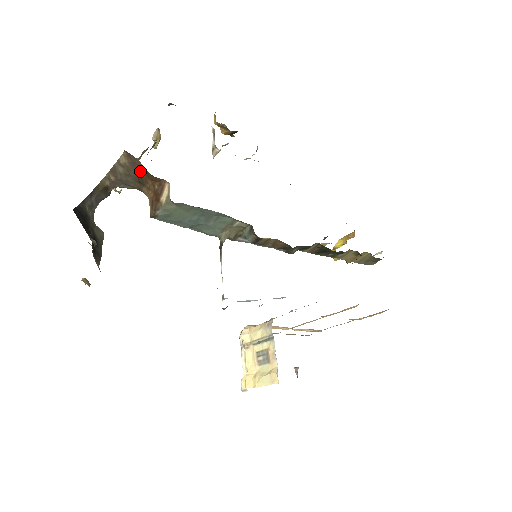
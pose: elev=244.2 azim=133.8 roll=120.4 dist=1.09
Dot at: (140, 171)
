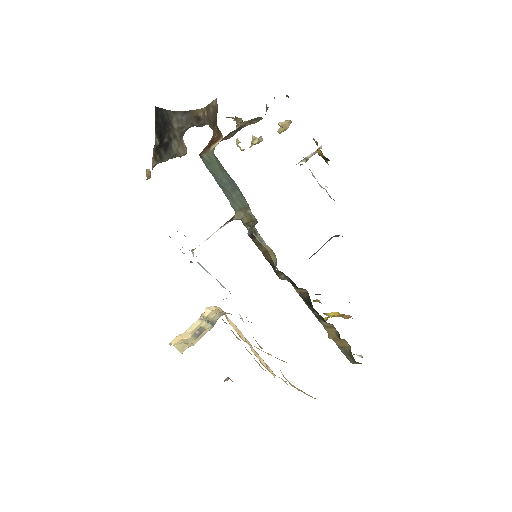
Dot at: (216, 118)
